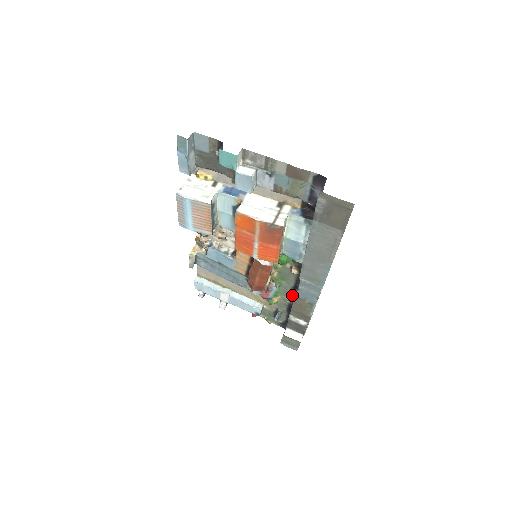
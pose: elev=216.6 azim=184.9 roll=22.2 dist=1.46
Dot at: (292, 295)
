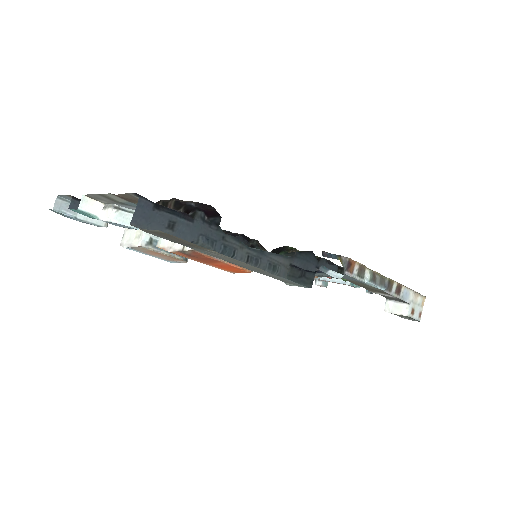
Dot at: occluded
